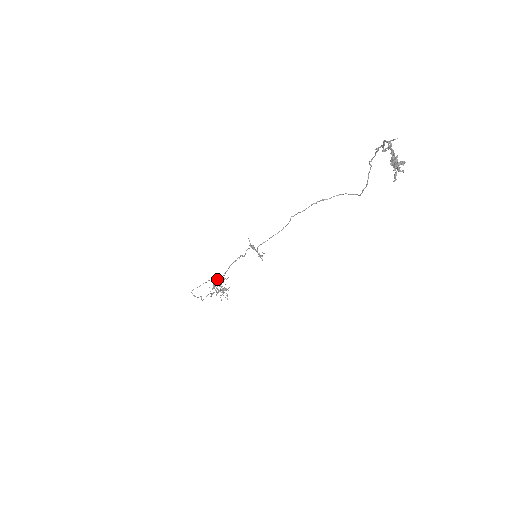
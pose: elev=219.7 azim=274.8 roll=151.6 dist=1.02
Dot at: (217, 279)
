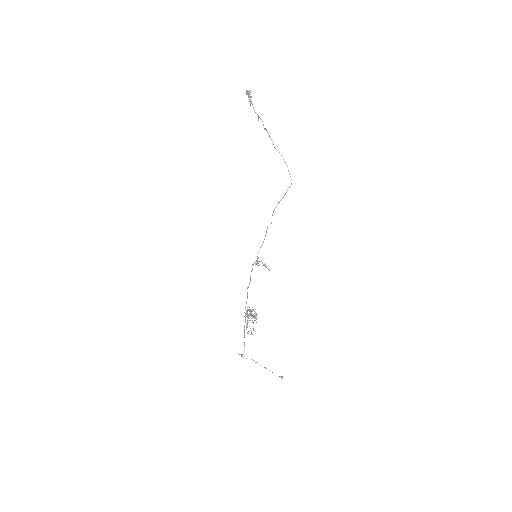
Dot at: (245, 307)
